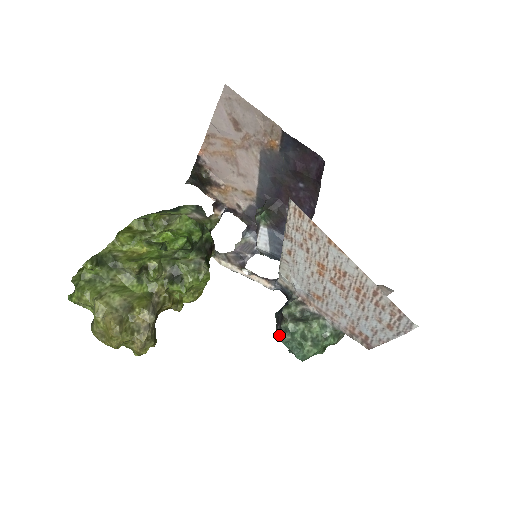
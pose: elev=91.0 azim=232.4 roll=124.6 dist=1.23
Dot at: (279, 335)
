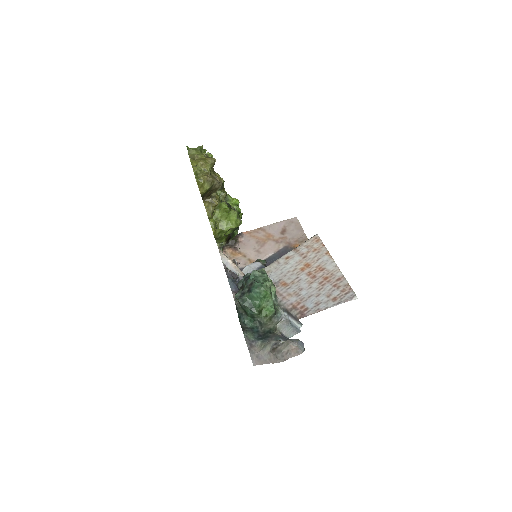
Dot at: (246, 277)
